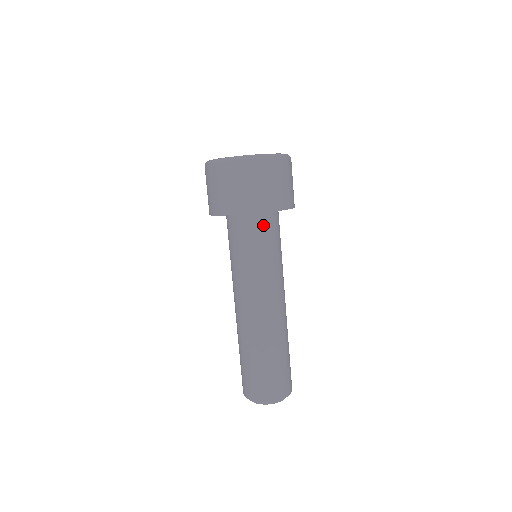
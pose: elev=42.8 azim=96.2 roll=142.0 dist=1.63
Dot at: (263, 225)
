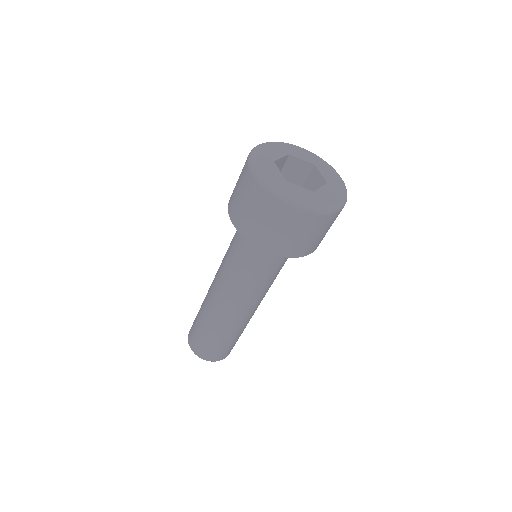
Dot at: occluded
